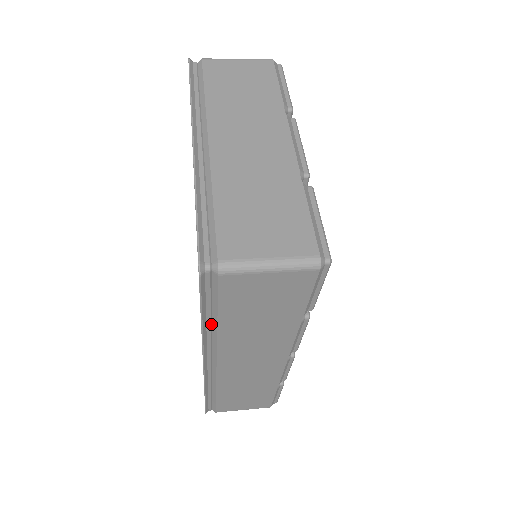
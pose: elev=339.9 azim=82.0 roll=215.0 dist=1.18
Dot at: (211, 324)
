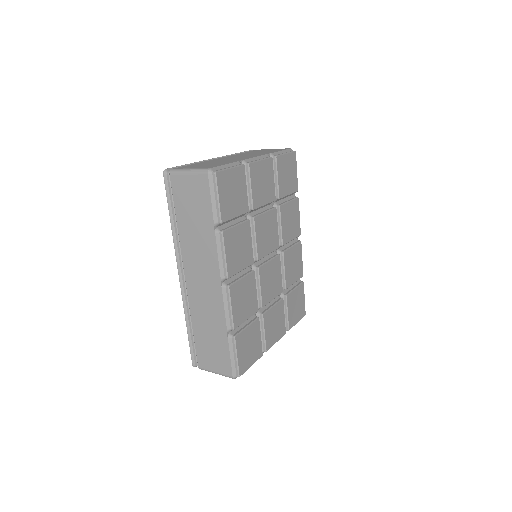
Dot at: (177, 227)
